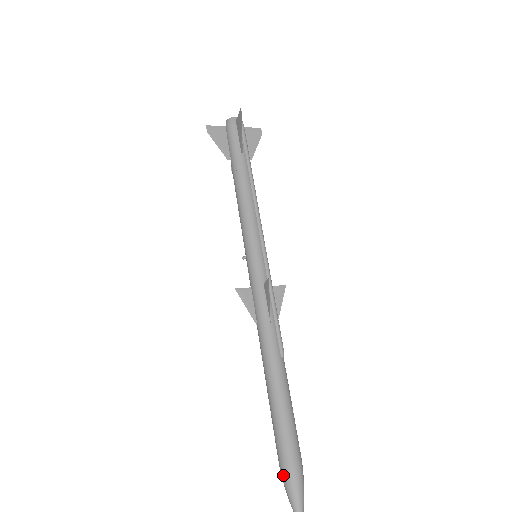
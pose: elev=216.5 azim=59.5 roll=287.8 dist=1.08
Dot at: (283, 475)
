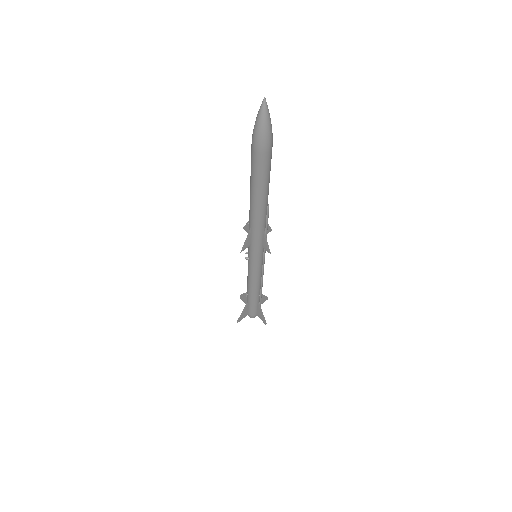
Dot at: occluded
